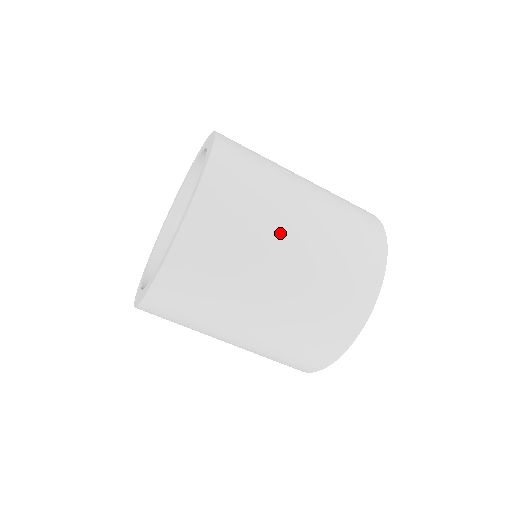
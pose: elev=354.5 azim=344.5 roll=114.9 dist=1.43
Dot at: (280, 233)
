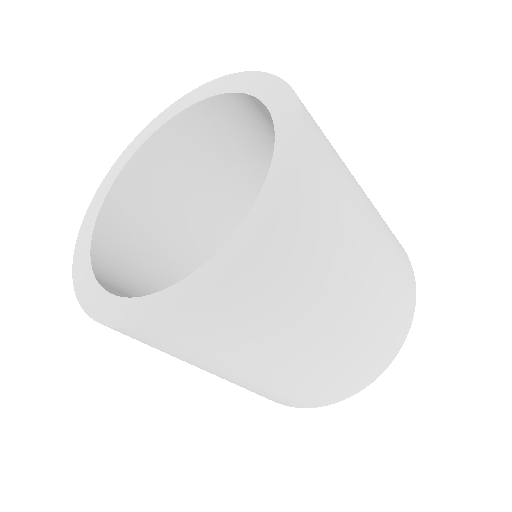
Dot at: (362, 208)
